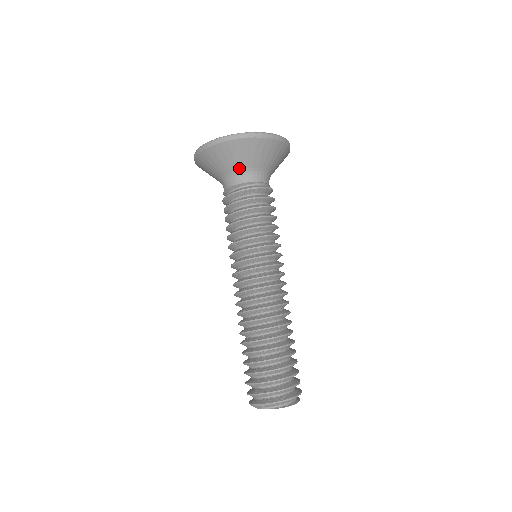
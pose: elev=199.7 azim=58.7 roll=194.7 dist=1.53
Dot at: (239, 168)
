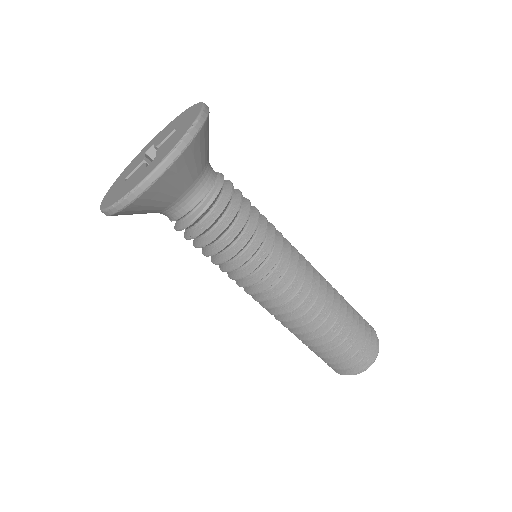
Dot at: occluded
